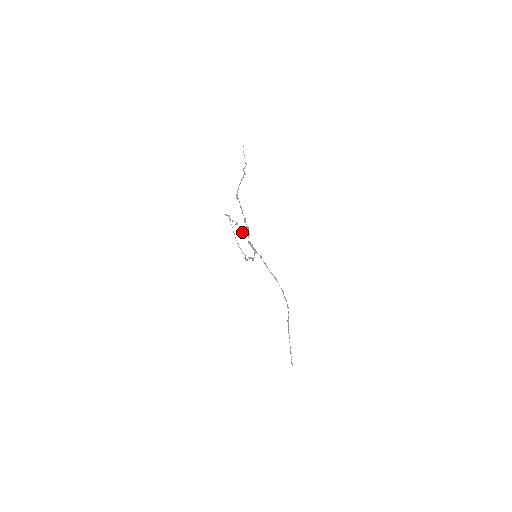
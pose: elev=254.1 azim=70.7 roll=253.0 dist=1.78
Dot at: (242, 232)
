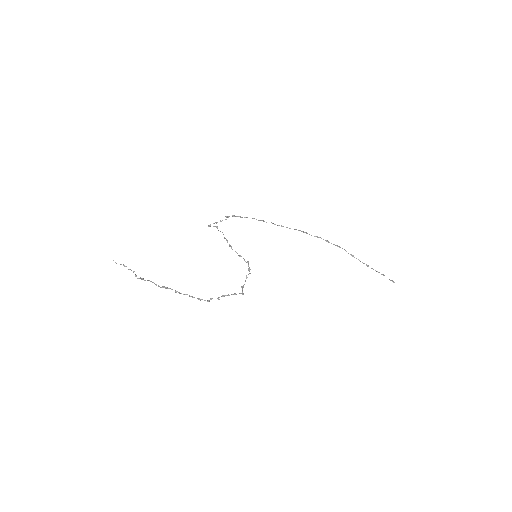
Dot at: occluded
